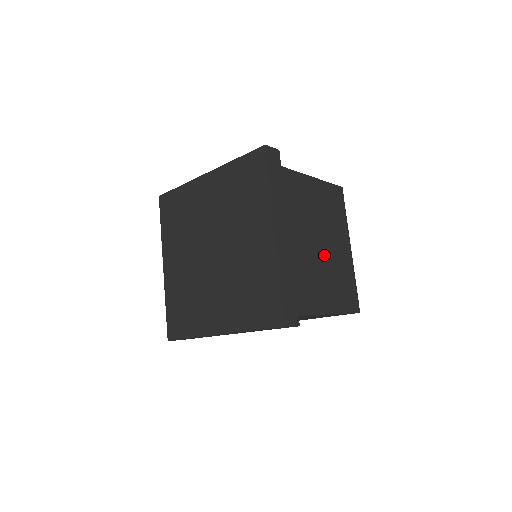
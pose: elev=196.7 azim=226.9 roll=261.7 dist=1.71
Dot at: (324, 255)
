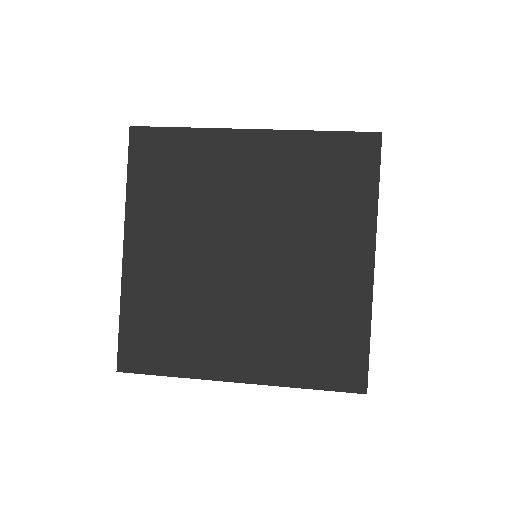
Dot at: occluded
